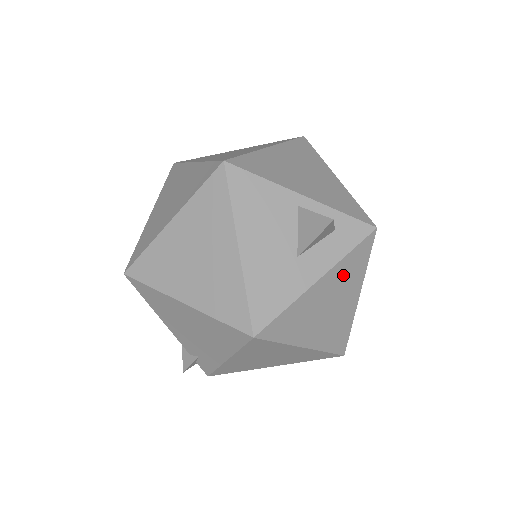
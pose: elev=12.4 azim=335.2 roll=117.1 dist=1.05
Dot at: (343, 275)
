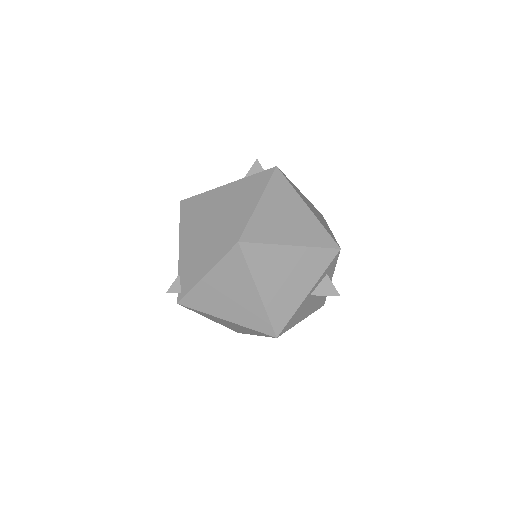
Dot at: occluded
